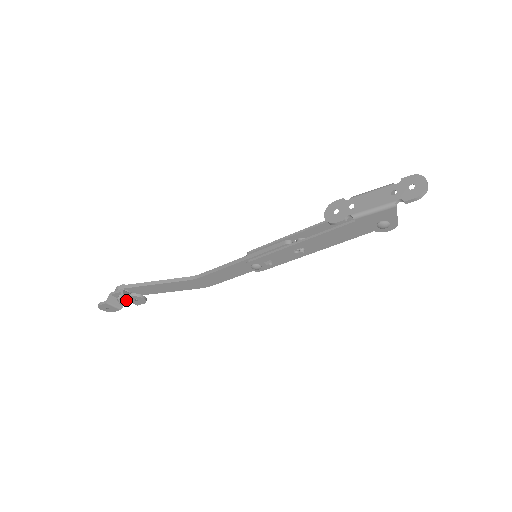
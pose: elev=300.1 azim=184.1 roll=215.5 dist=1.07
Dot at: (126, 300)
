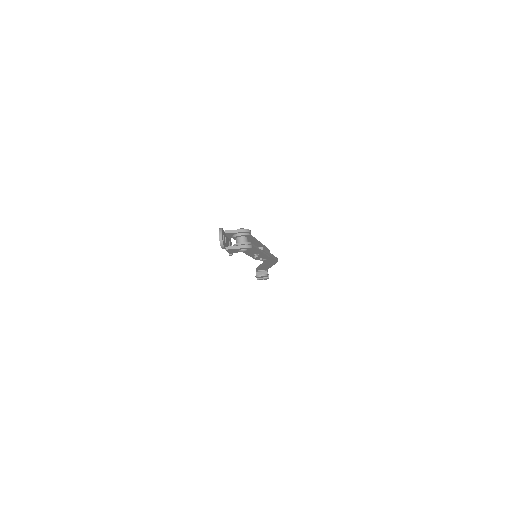
Dot at: occluded
